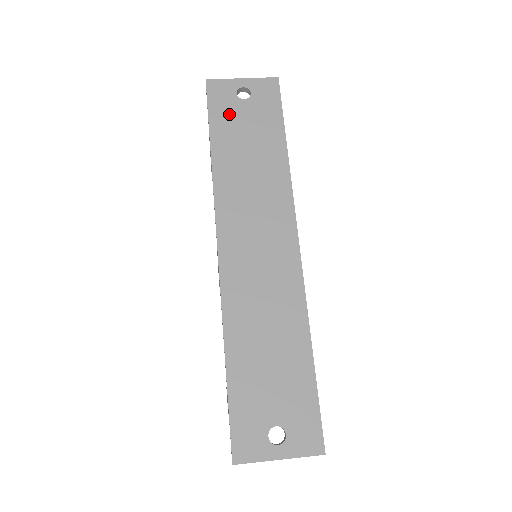
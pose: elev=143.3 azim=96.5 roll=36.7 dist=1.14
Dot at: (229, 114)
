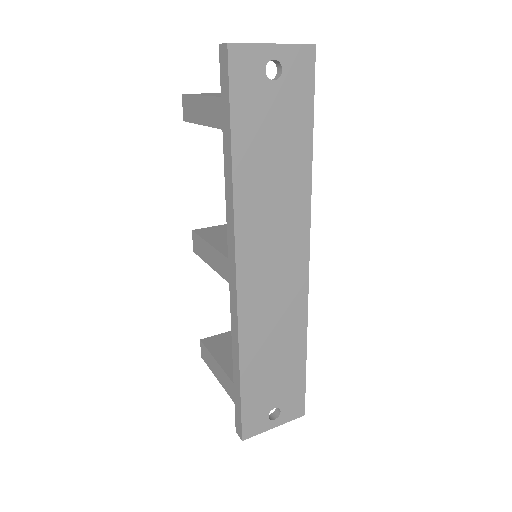
Dot at: (255, 104)
